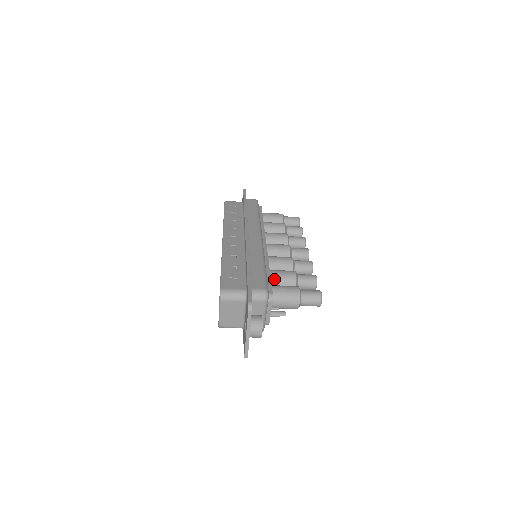
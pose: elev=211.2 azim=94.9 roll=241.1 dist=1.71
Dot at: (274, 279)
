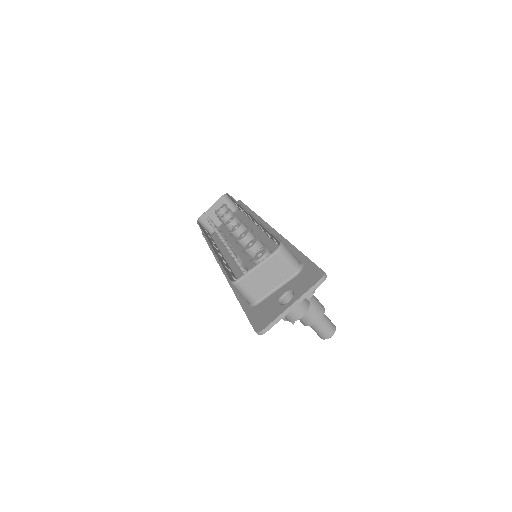
Dot at: occluded
